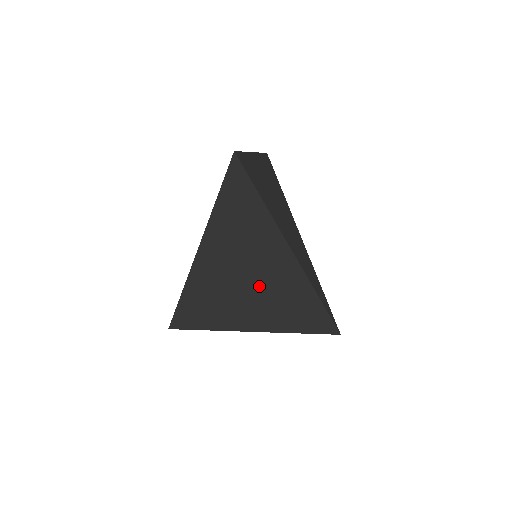
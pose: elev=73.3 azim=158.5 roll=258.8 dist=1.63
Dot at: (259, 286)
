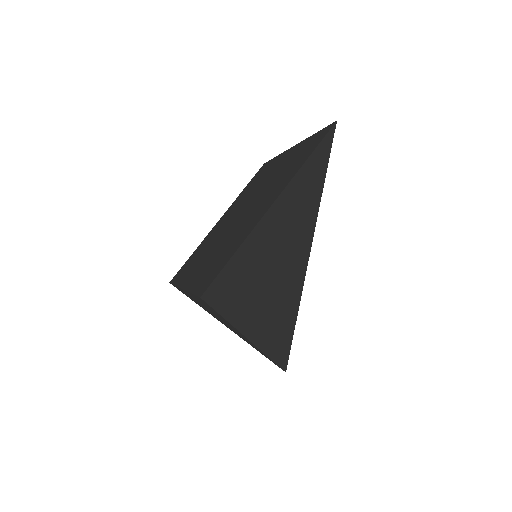
Dot at: (276, 282)
